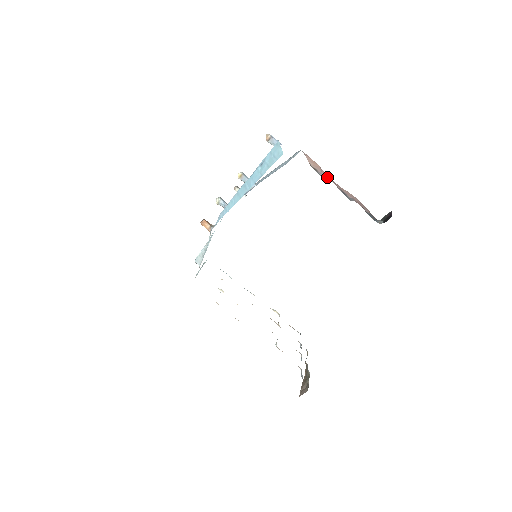
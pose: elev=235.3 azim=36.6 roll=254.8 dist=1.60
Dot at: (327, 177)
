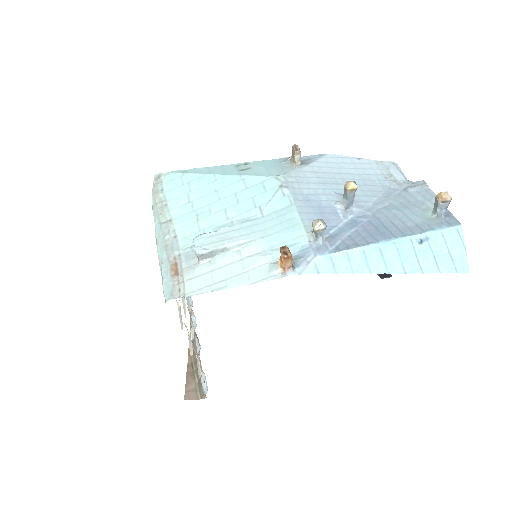
Dot at: occluded
